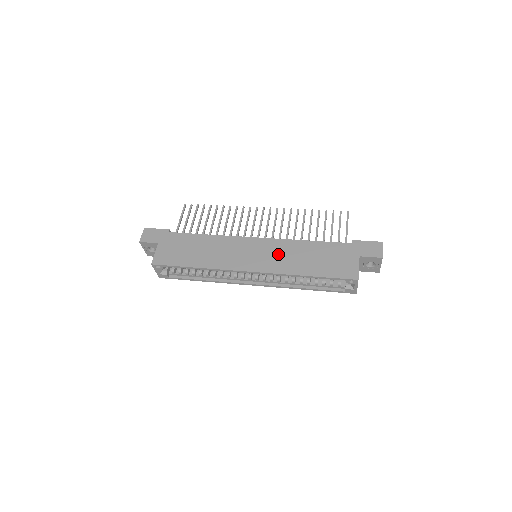
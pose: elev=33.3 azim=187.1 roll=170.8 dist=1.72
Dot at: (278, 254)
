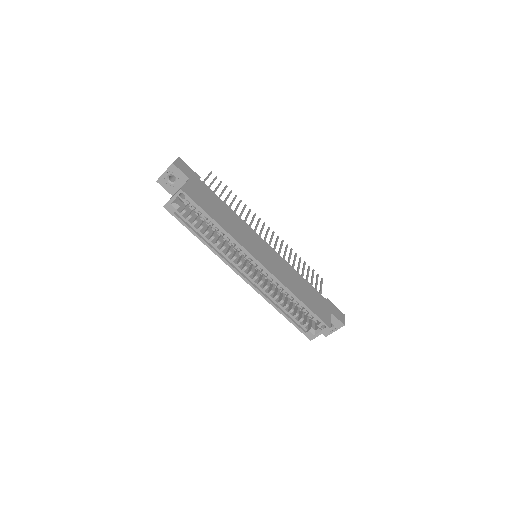
Dot at: (281, 267)
